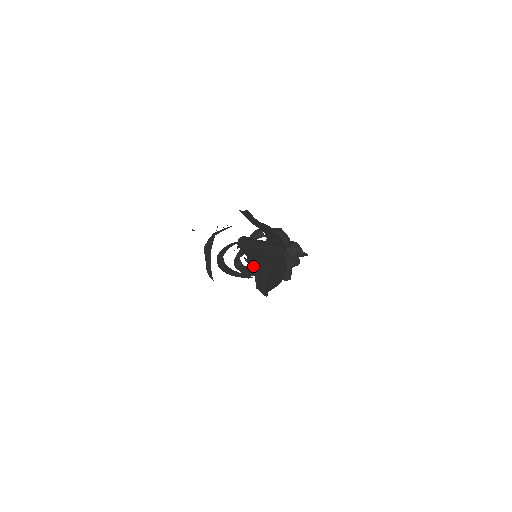
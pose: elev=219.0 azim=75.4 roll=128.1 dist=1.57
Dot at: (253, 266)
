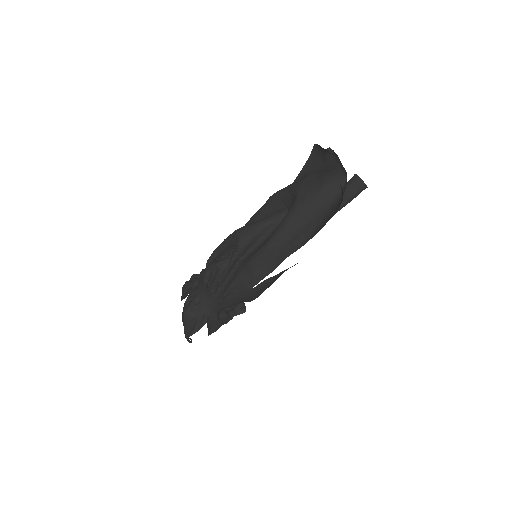
Dot at: occluded
